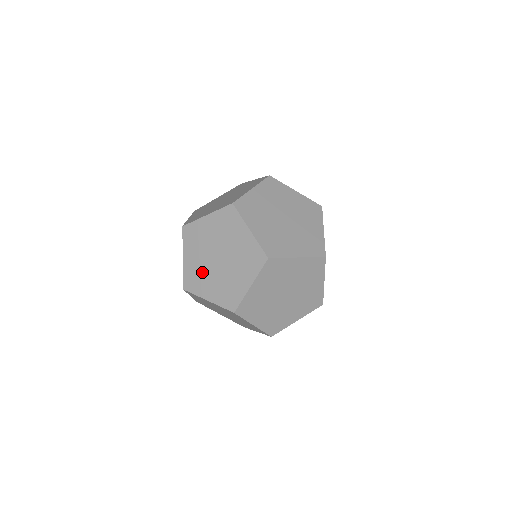
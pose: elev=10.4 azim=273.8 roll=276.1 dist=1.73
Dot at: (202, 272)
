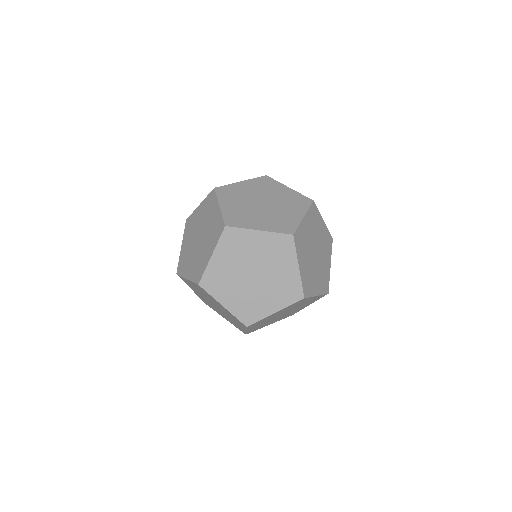
Dot at: (188, 254)
